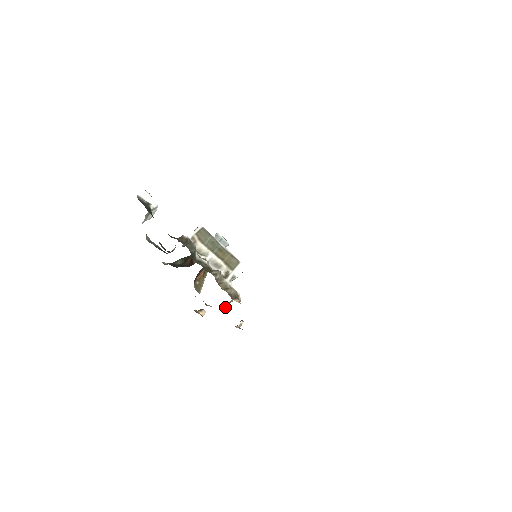
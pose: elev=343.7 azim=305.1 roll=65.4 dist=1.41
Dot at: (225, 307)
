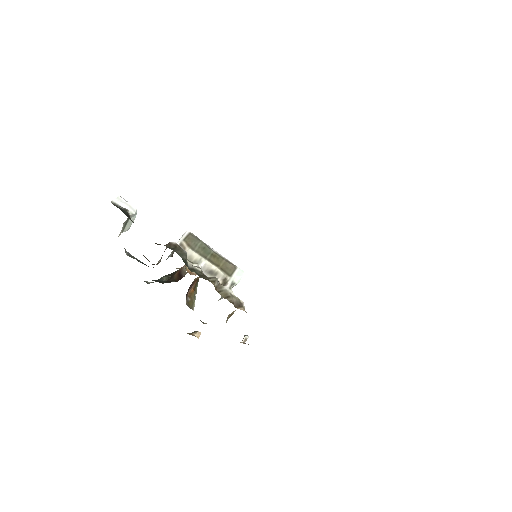
Dot at: (226, 321)
